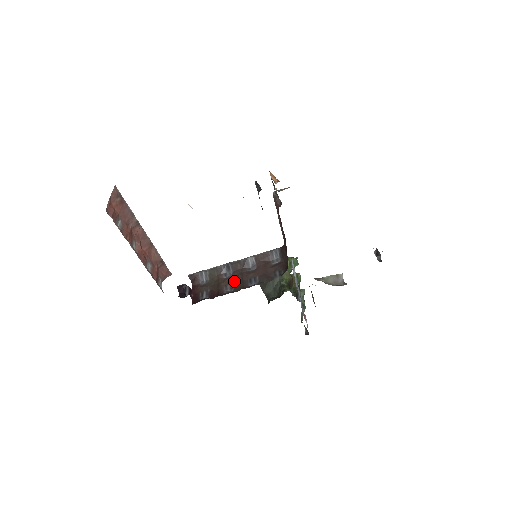
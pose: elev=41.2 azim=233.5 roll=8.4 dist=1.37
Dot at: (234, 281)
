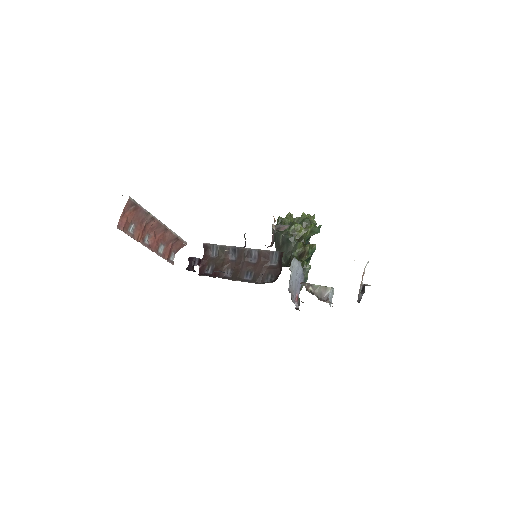
Dot at: (235, 267)
